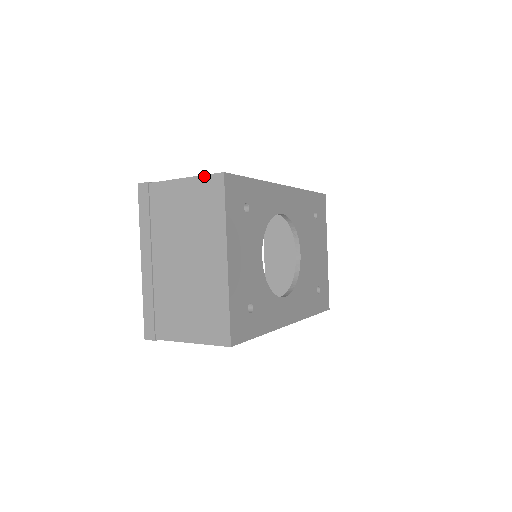
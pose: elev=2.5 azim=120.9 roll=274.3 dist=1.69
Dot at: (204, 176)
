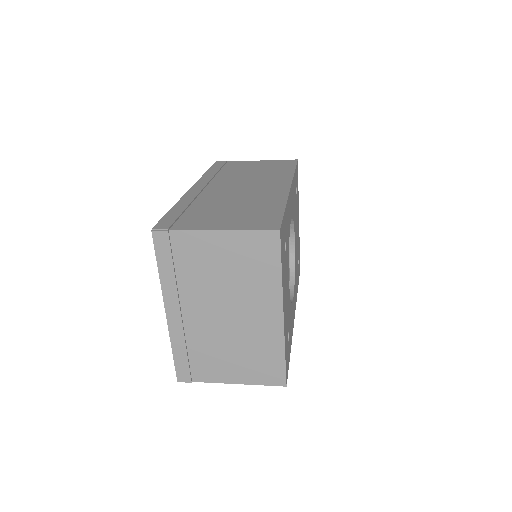
Dot at: (252, 231)
